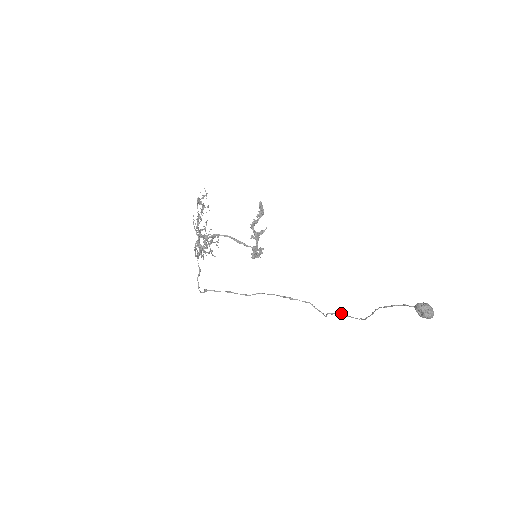
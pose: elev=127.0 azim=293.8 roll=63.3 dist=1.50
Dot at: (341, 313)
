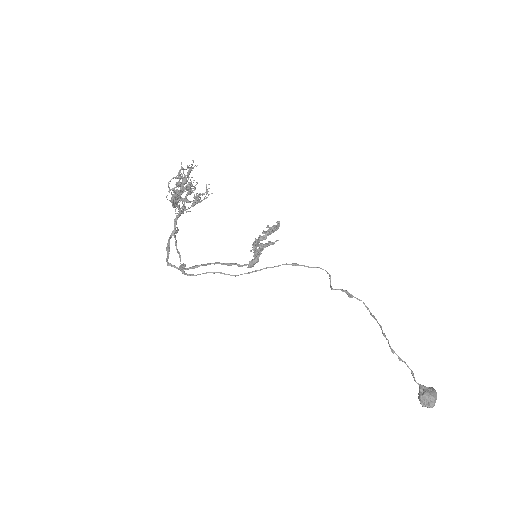
Dot at: (348, 295)
